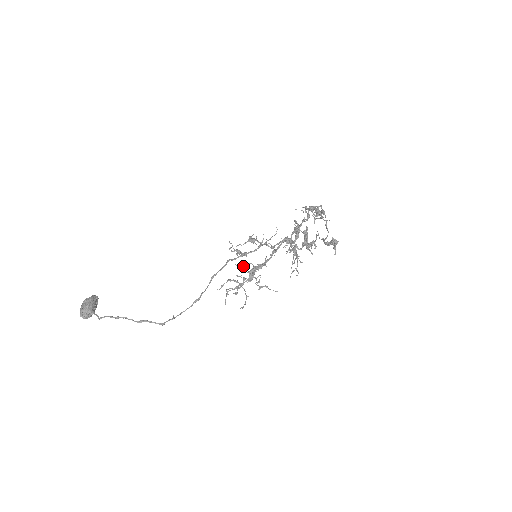
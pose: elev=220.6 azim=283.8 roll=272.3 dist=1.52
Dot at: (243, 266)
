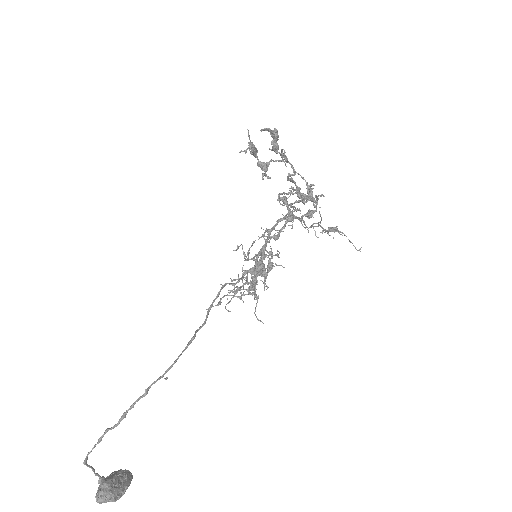
Dot at: (255, 280)
